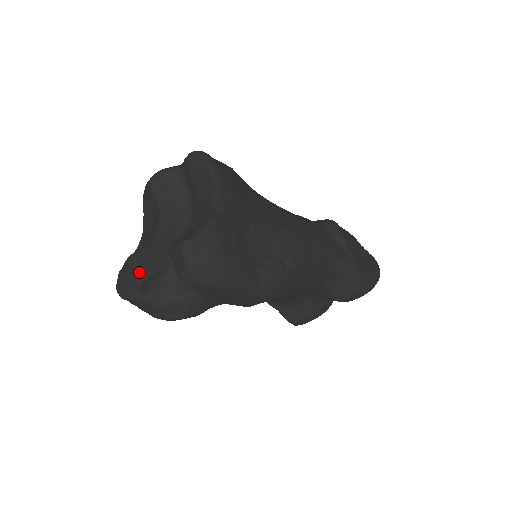
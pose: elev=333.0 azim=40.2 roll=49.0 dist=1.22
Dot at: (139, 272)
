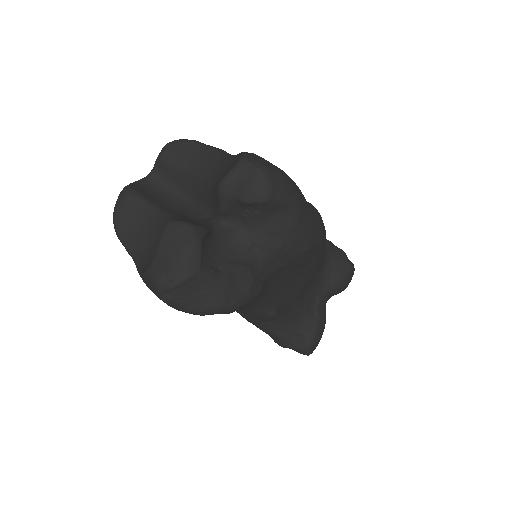
Dot at: (193, 228)
